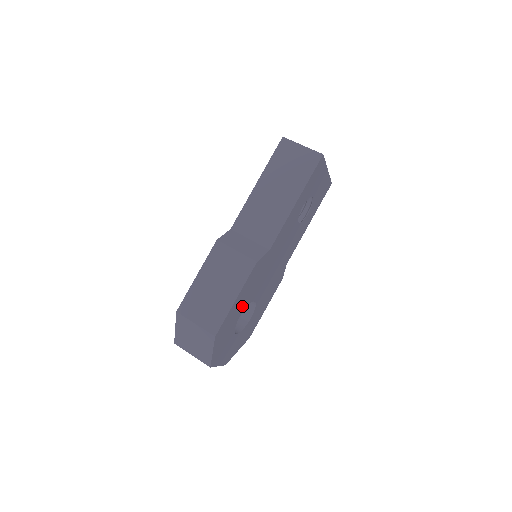
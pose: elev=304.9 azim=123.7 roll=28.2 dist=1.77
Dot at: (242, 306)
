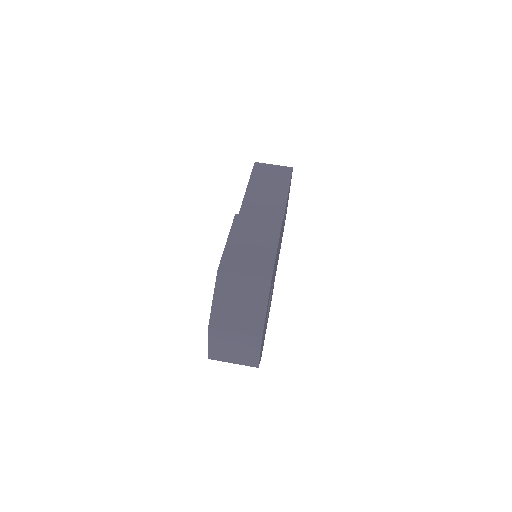
Dot at: occluded
